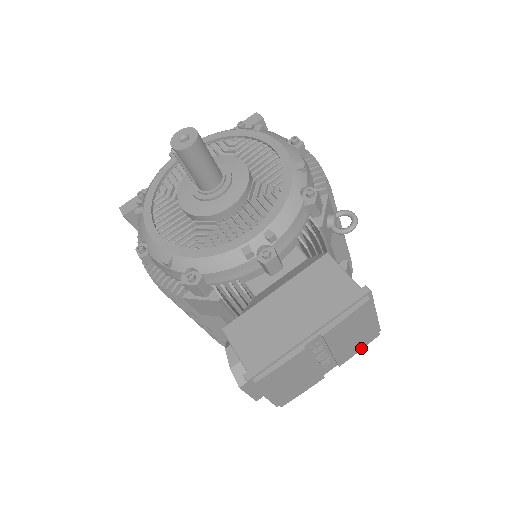
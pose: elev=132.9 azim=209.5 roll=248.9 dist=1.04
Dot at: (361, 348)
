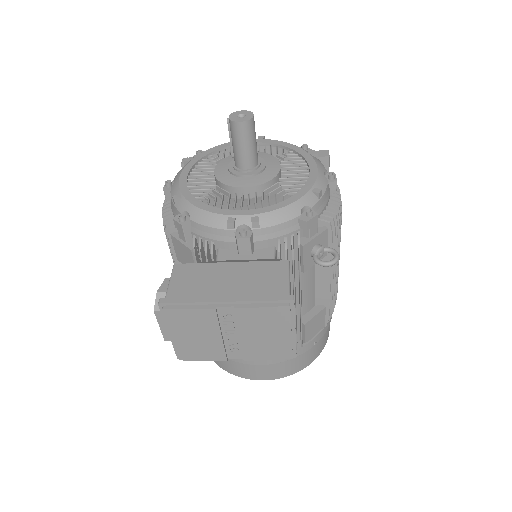
Dot at: (270, 358)
